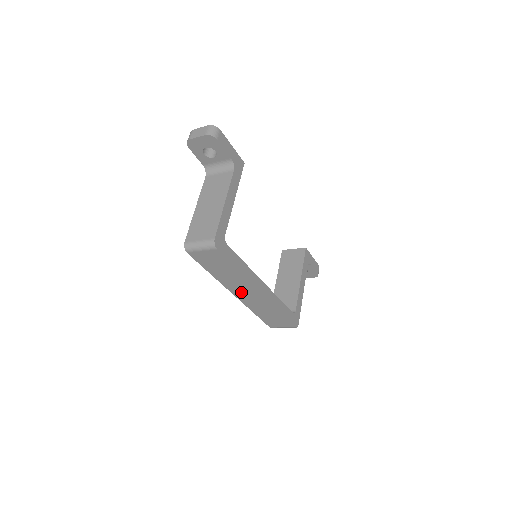
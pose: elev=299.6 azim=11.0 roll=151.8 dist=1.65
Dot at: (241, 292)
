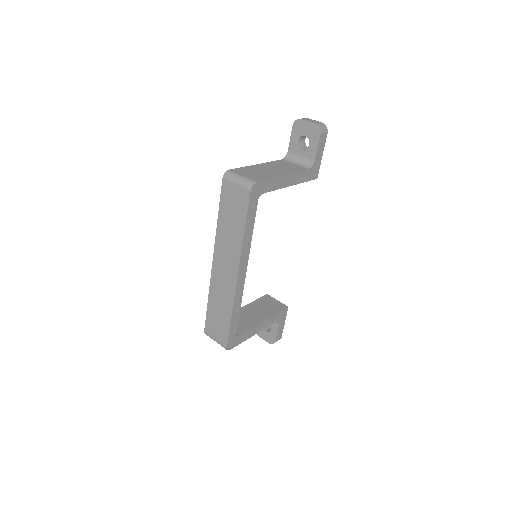
Dot at: (222, 262)
